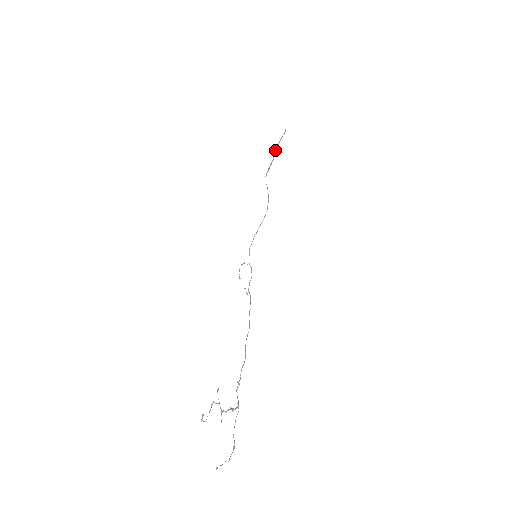
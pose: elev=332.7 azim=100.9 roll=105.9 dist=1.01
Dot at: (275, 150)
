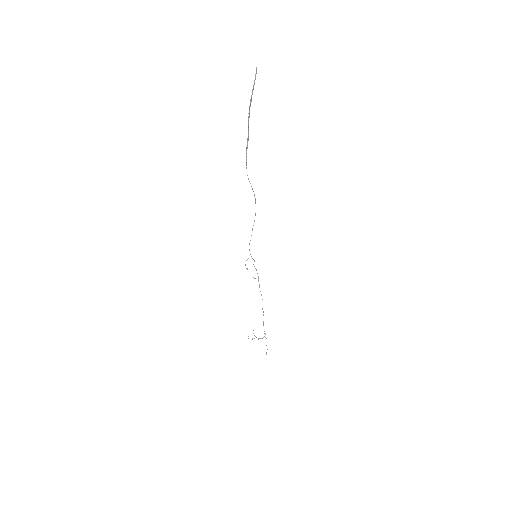
Dot at: (248, 116)
